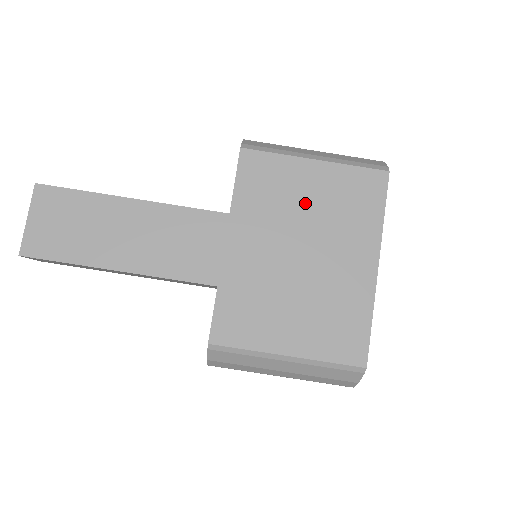
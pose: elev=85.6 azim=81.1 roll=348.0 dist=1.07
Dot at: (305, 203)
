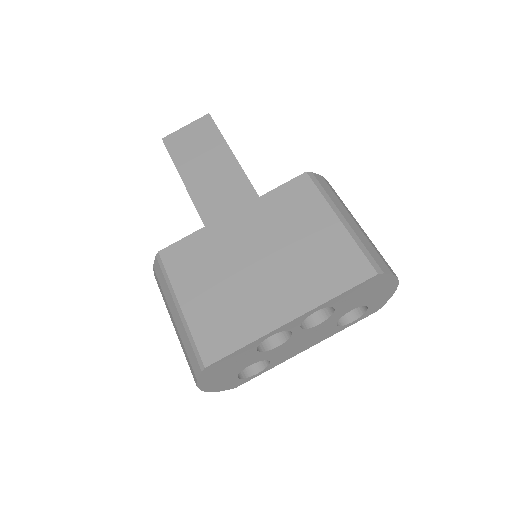
Dot at: (300, 236)
